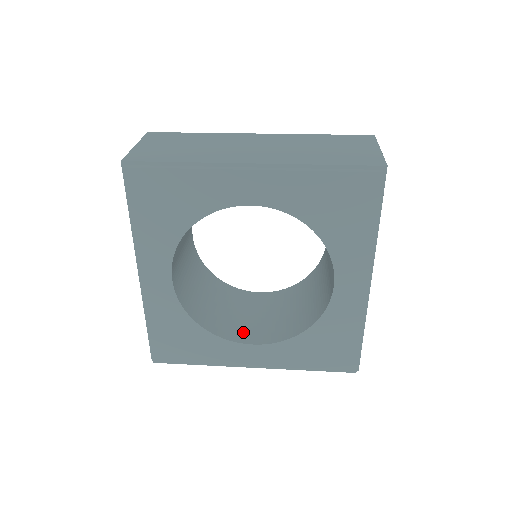
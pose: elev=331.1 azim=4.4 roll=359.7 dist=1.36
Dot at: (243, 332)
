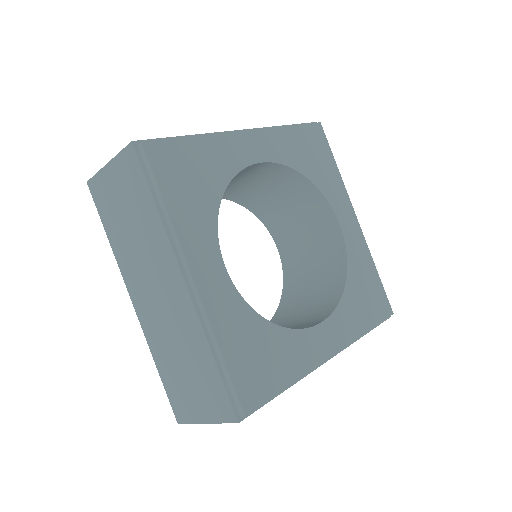
Dot at: occluded
